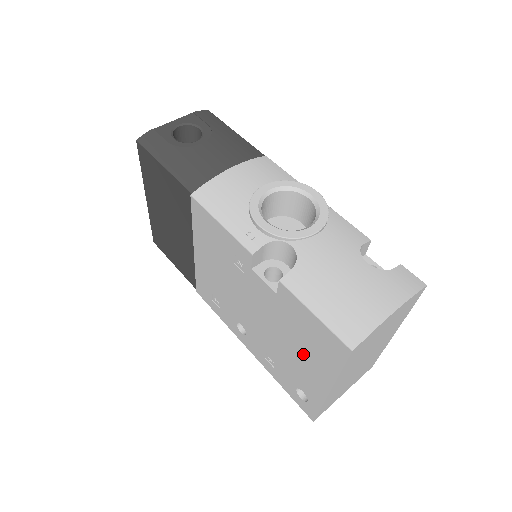
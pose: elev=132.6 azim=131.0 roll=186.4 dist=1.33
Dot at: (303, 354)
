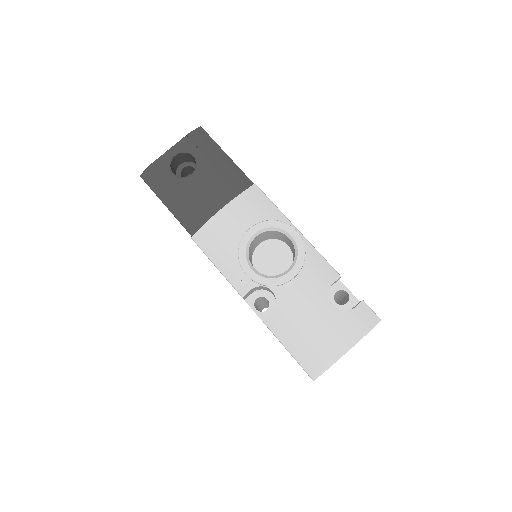
Dot at: occluded
